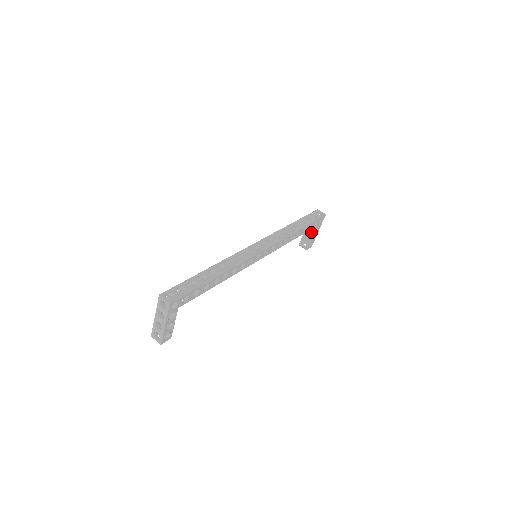
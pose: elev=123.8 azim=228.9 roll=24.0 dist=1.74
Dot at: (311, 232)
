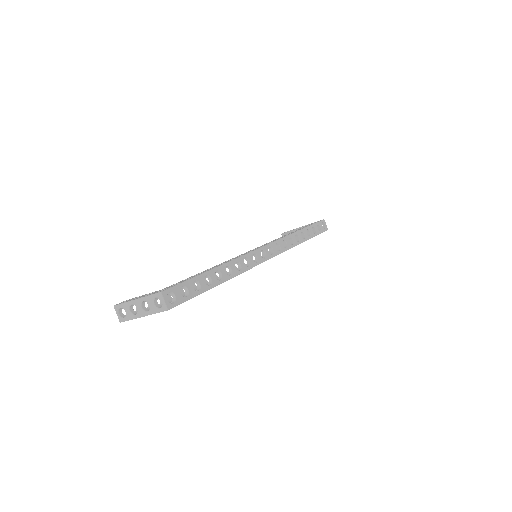
Dot at: occluded
